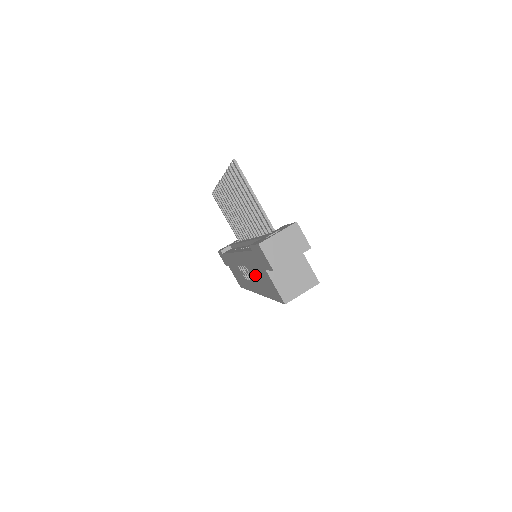
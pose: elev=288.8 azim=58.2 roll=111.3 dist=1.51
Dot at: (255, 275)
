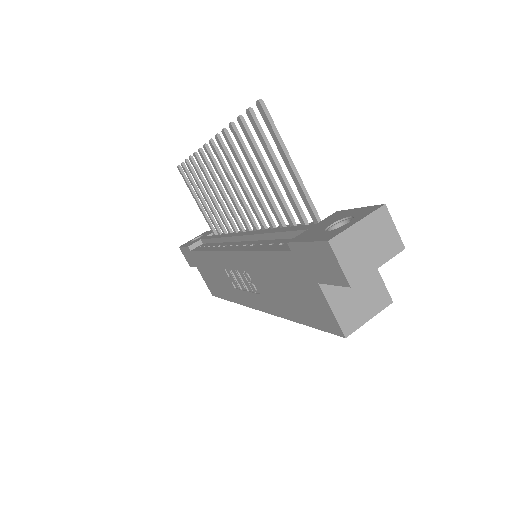
Dot at: (271, 286)
